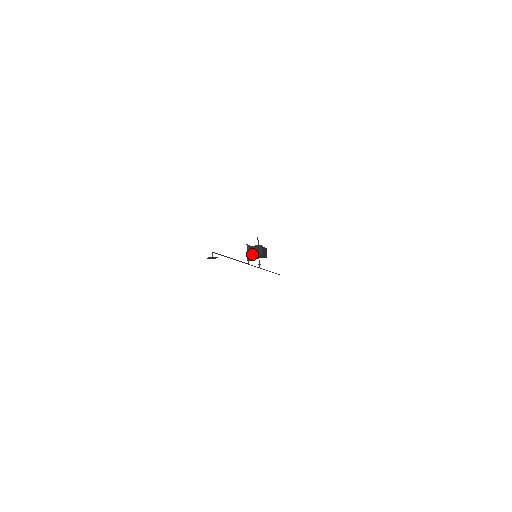
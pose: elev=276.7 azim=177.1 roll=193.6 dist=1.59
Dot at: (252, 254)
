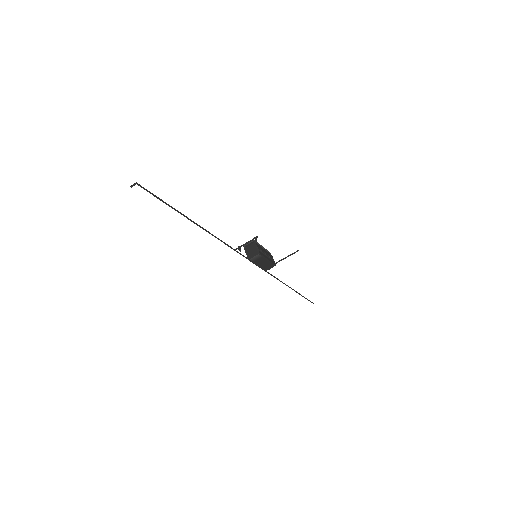
Dot at: (246, 248)
